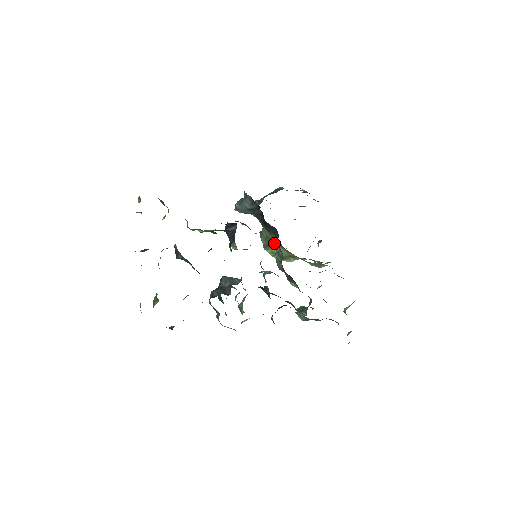
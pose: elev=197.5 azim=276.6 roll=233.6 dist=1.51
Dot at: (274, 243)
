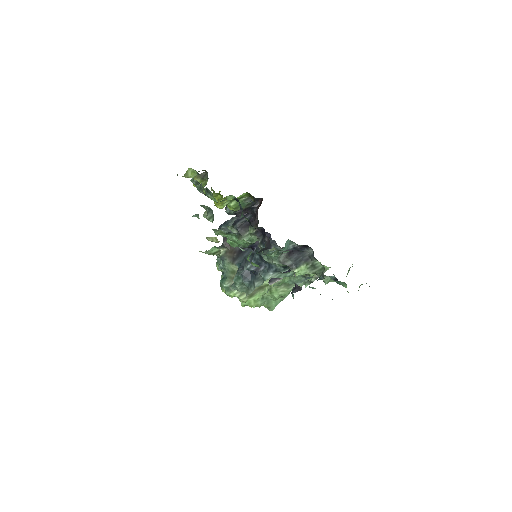
Dot at: occluded
